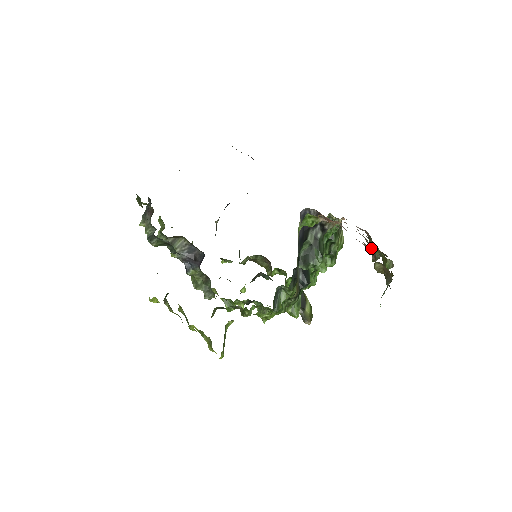
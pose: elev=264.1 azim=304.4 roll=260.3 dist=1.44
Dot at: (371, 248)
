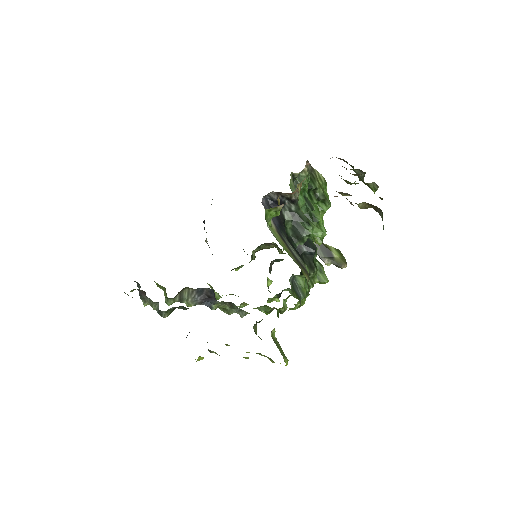
Dot at: (348, 182)
